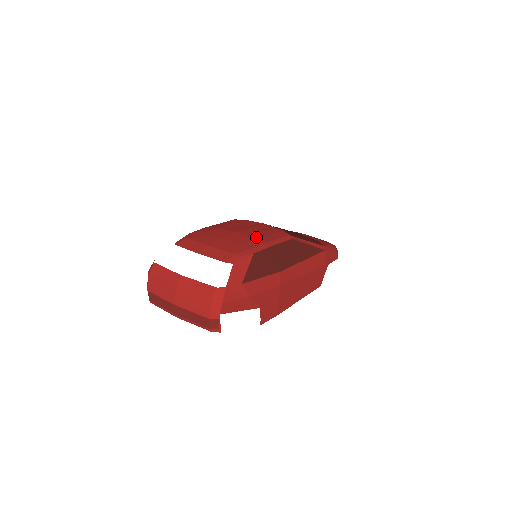
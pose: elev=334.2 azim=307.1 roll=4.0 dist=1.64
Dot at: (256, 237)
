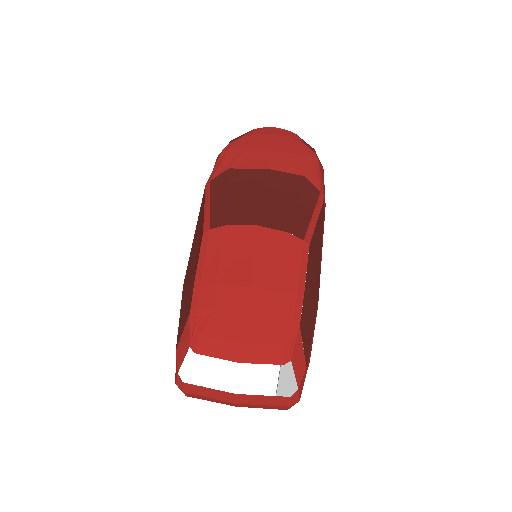
Dot at: (279, 285)
